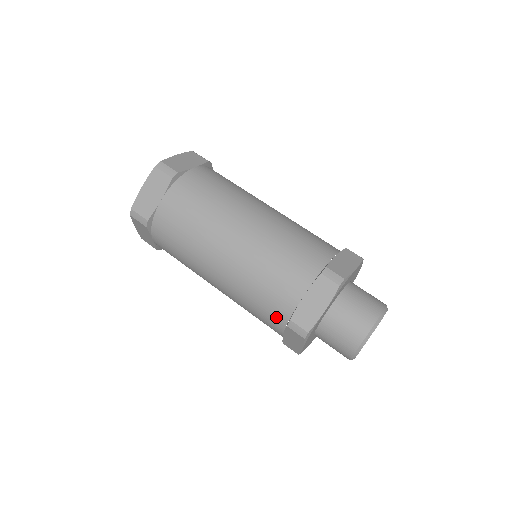
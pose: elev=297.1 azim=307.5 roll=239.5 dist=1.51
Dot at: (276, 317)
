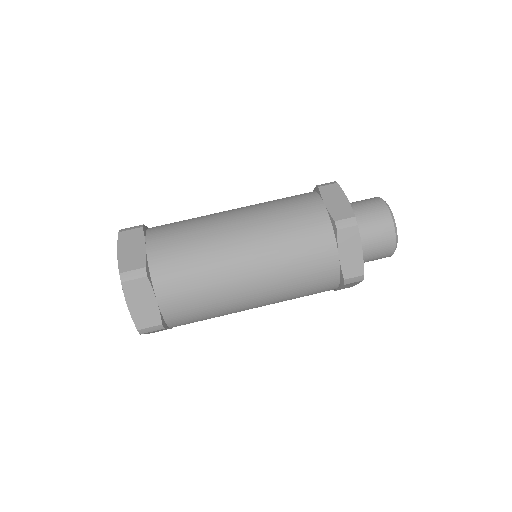
Dot at: (322, 239)
